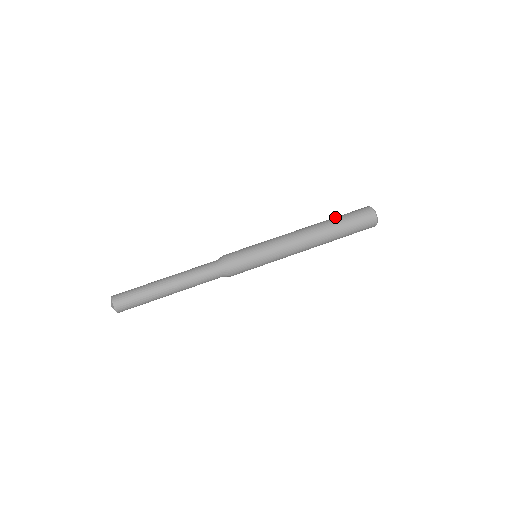
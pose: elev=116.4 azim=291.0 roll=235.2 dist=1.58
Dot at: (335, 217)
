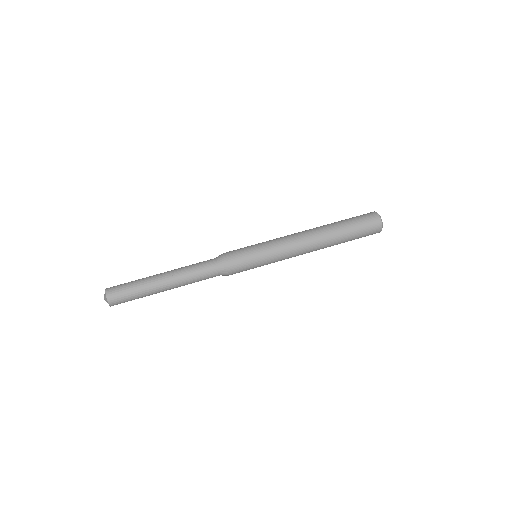
Dot at: occluded
